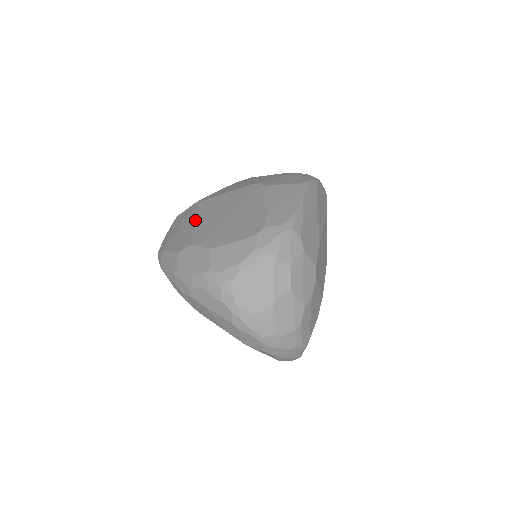
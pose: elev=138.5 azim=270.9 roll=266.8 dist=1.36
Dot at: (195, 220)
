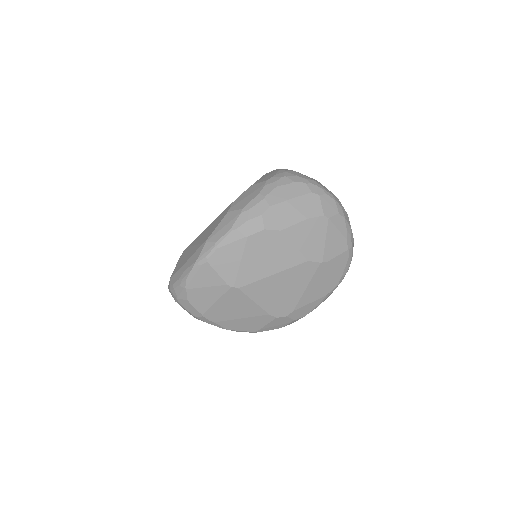
Dot at: (206, 228)
